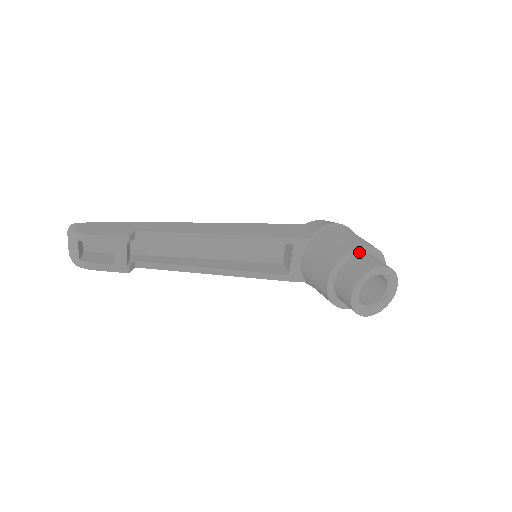
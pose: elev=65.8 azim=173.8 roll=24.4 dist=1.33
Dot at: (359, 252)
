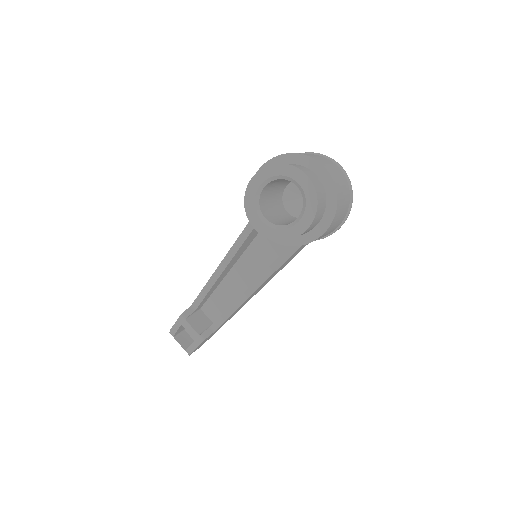
Dot at: occluded
